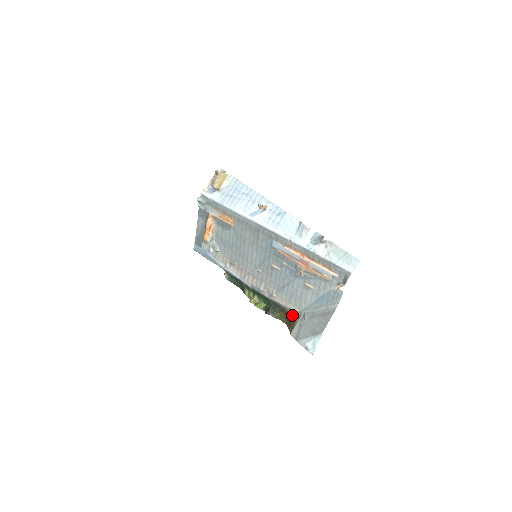
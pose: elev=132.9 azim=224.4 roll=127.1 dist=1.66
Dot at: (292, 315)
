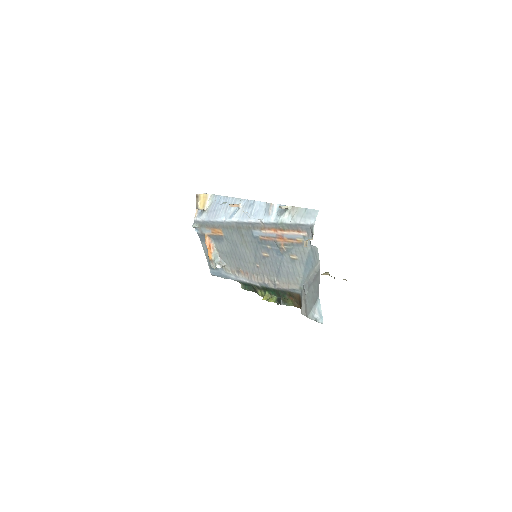
Dot at: (297, 295)
